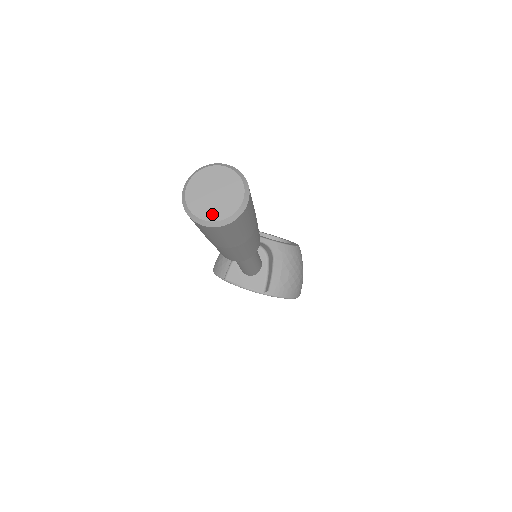
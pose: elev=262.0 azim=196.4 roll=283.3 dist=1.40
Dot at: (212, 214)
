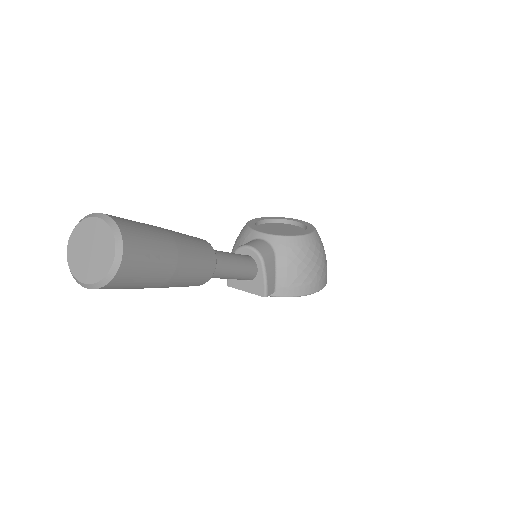
Dot at: (89, 275)
